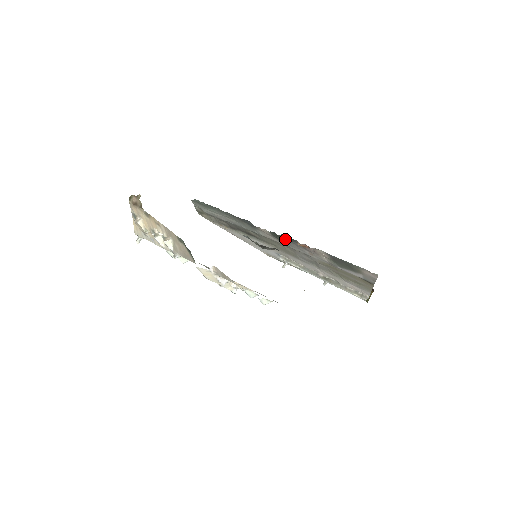
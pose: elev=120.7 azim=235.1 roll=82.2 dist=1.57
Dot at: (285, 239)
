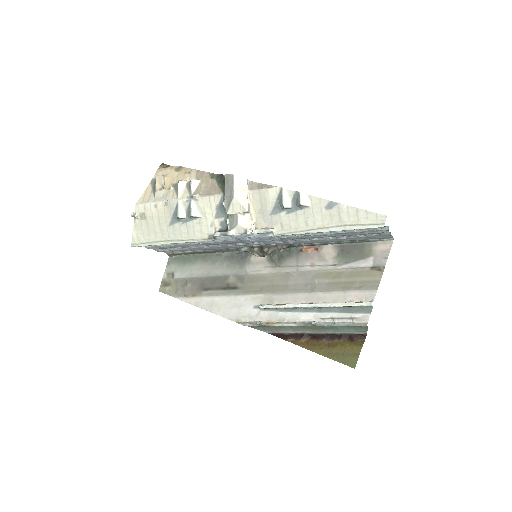
Dot at: (285, 256)
